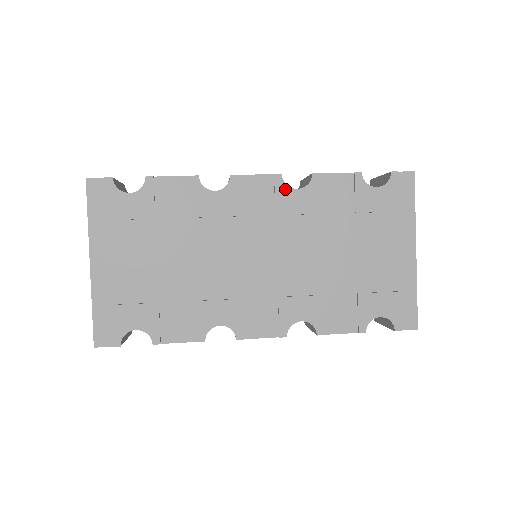
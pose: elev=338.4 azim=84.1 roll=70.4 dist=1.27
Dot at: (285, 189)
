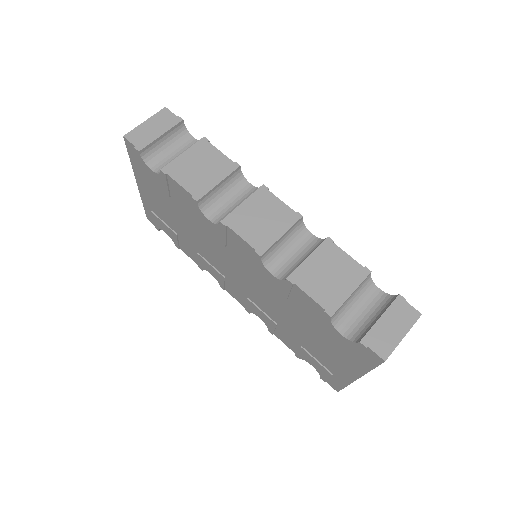
Dot at: (262, 265)
